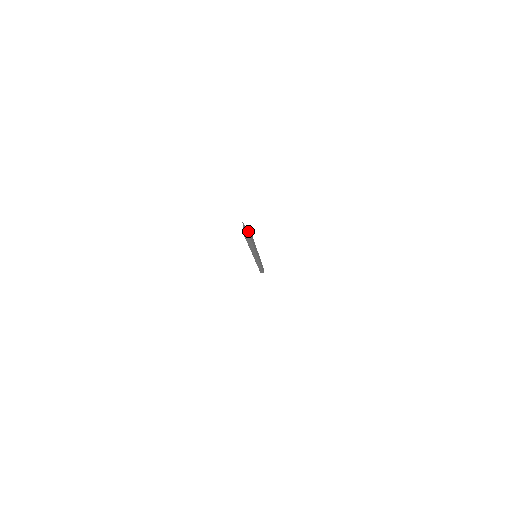
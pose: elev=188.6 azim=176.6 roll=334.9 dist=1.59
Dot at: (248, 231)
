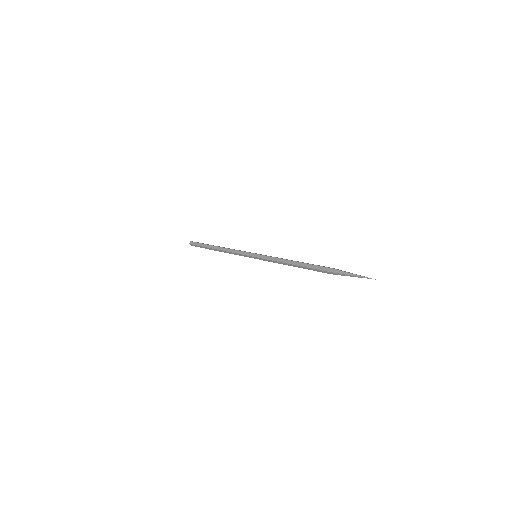
Dot at: (347, 273)
